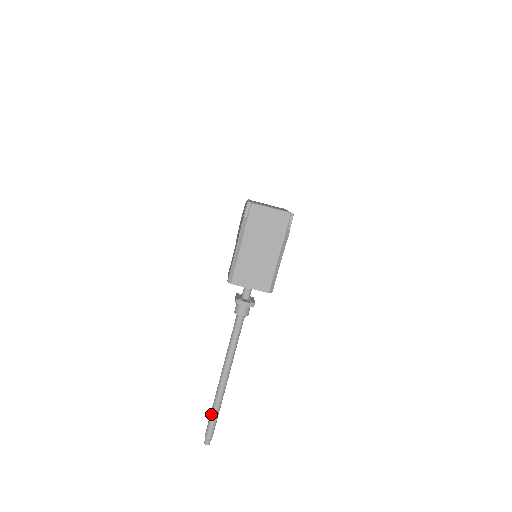
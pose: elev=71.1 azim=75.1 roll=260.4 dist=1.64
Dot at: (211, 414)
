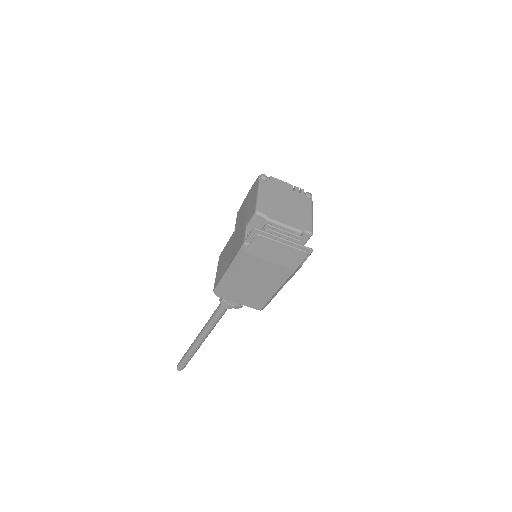
Dot at: (185, 356)
